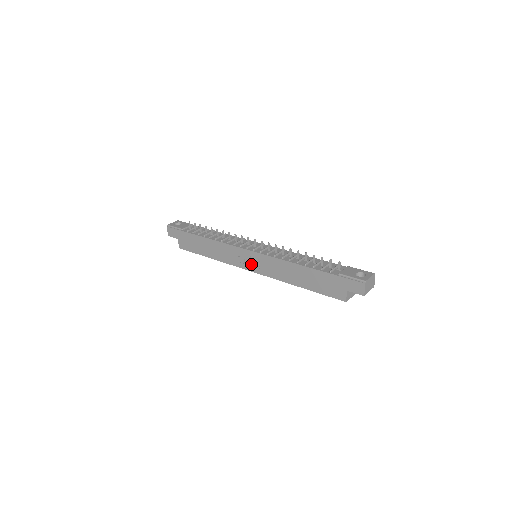
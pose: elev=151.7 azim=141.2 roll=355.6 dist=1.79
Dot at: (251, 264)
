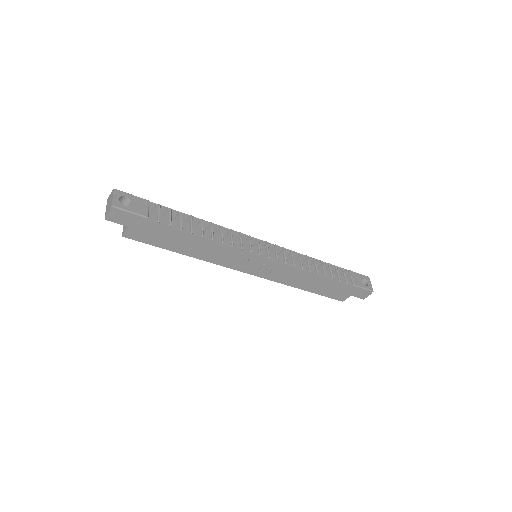
Dot at: (254, 268)
